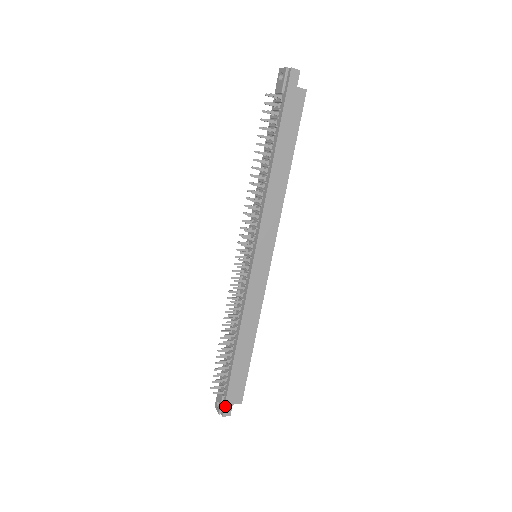
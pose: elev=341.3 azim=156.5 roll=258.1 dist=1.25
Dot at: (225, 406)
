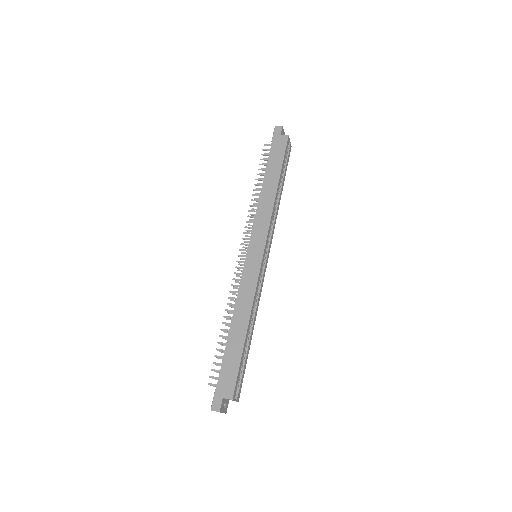
Dot at: (215, 398)
